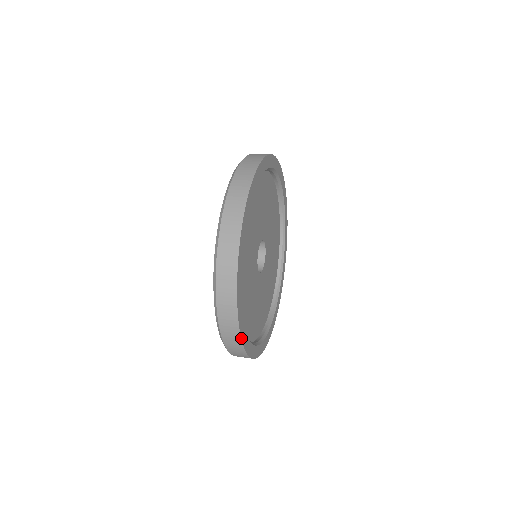
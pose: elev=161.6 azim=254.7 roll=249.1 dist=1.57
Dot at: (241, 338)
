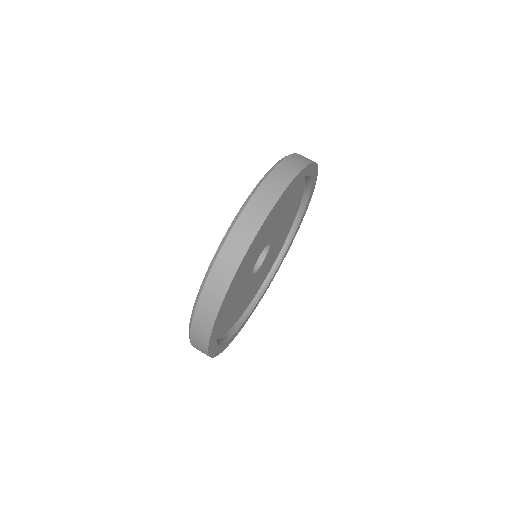
Dot at: occluded
